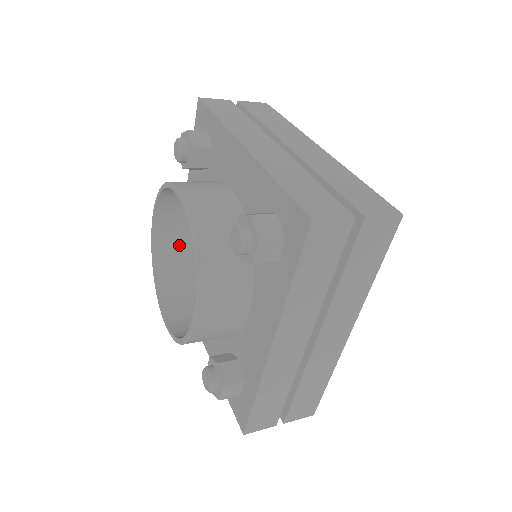
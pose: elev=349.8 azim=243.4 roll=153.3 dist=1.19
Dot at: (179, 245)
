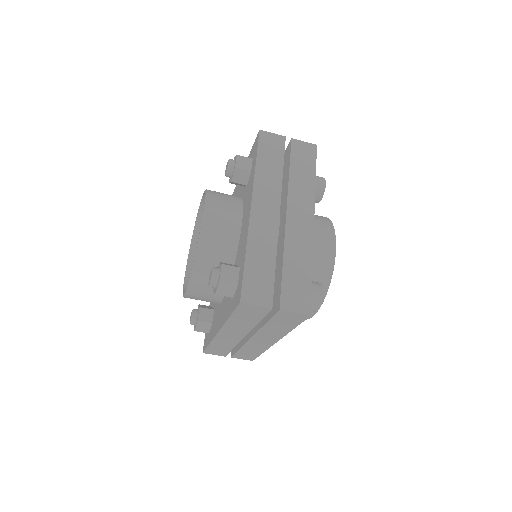
Dot at: occluded
